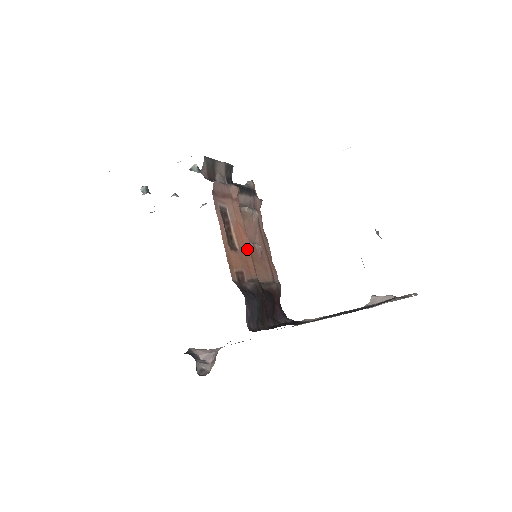
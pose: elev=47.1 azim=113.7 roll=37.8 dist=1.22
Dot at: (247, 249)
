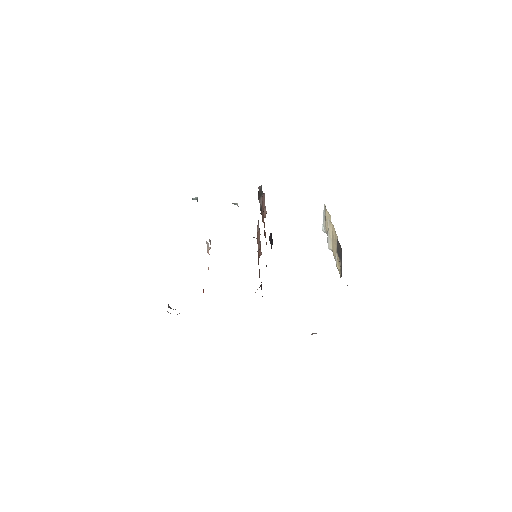
Dot at: (265, 233)
